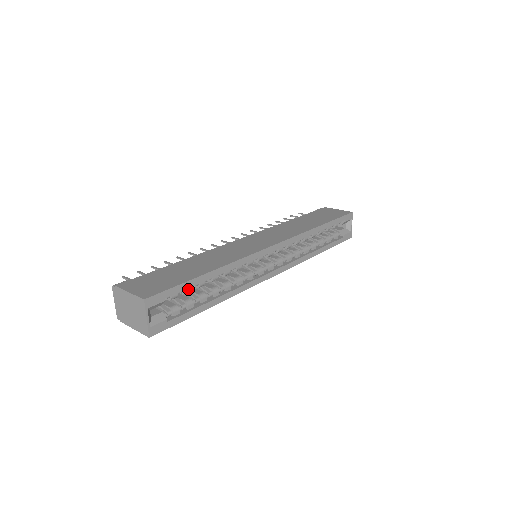
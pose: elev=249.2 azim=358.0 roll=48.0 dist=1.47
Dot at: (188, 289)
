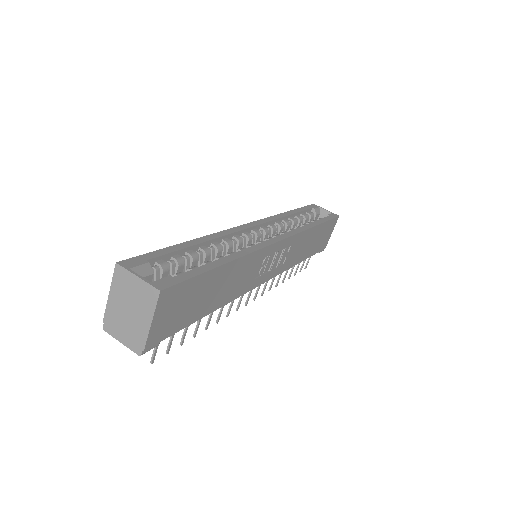
Dot at: (176, 258)
